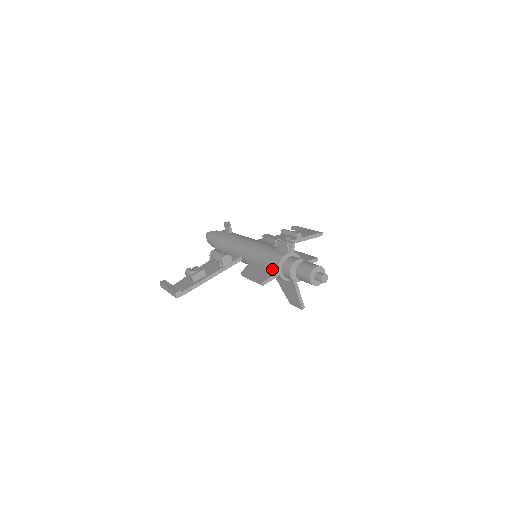
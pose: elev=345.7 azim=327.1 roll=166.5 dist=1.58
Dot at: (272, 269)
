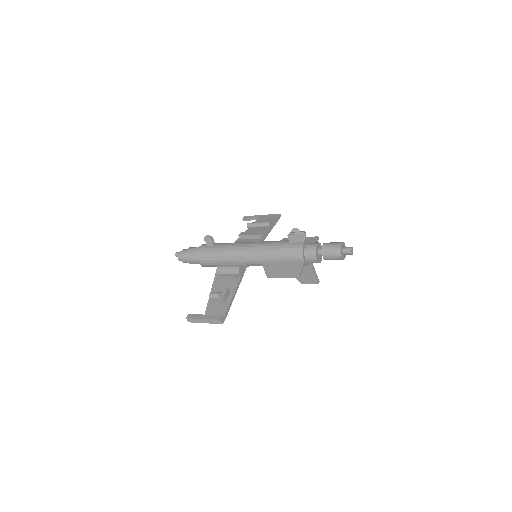
Dot at: (295, 261)
